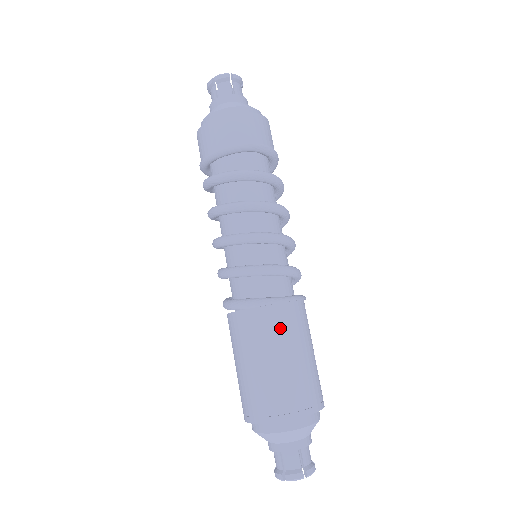
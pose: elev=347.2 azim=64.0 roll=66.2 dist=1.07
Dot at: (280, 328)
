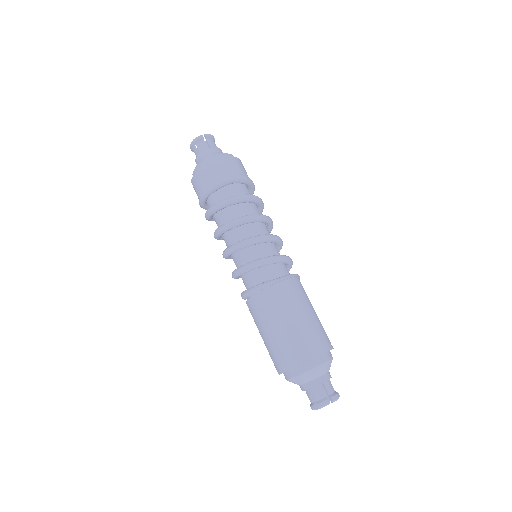
Dot at: (282, 300)
